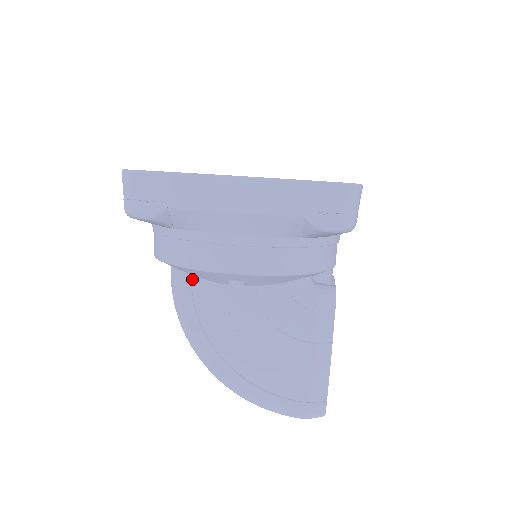
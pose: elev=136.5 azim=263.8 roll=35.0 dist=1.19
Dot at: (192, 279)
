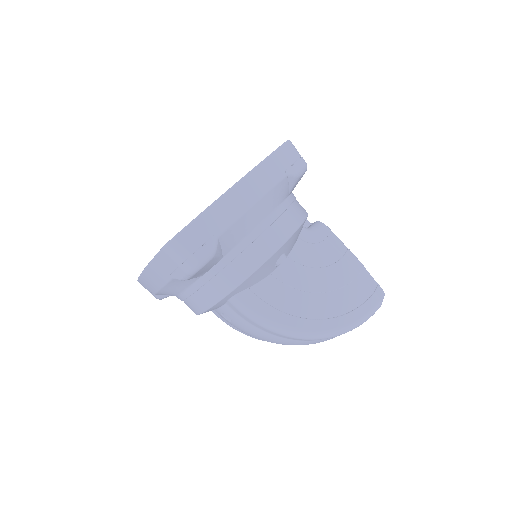
Dot at: (252, 290)
